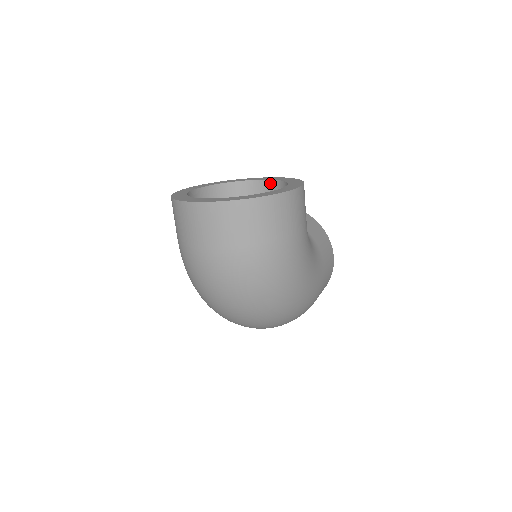
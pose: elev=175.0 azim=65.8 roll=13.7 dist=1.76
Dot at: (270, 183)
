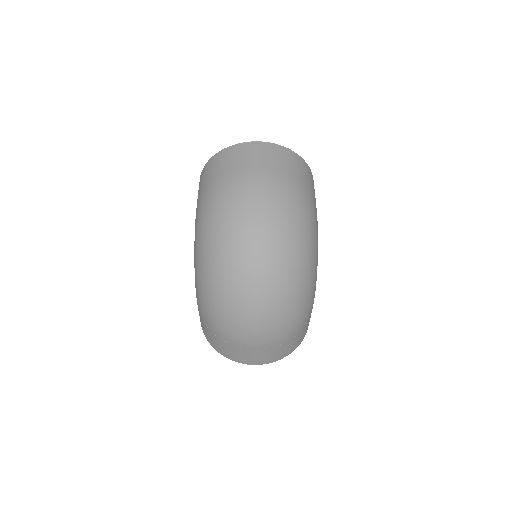
Dot at: occluded
